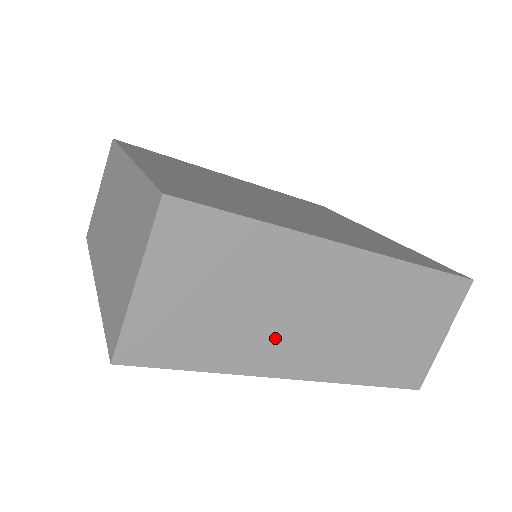
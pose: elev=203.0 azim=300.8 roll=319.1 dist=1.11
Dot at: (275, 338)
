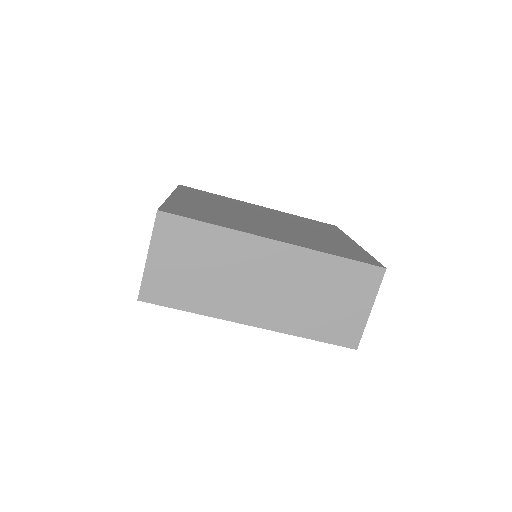
Dot at: (233, 296)
